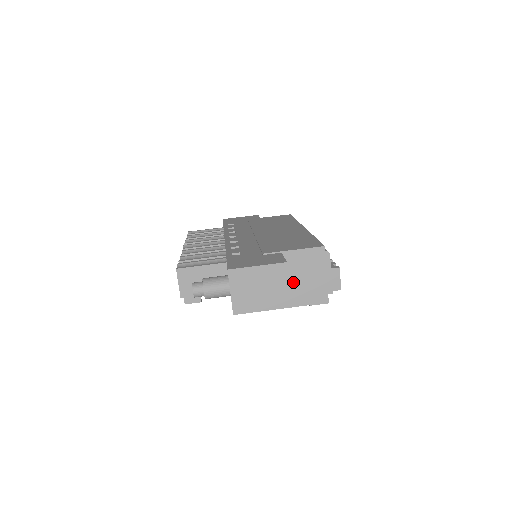
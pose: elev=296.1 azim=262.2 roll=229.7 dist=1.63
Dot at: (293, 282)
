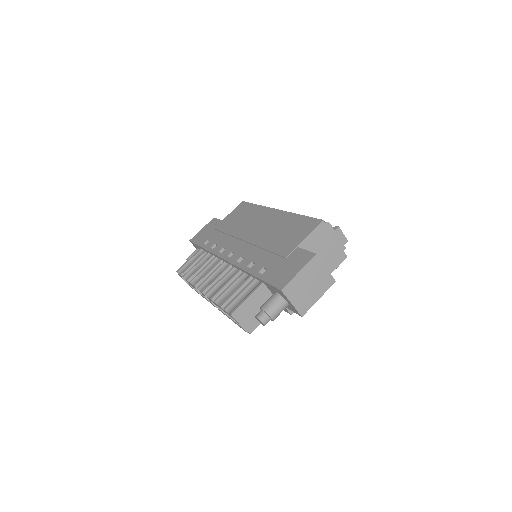
Dot at: occluded
